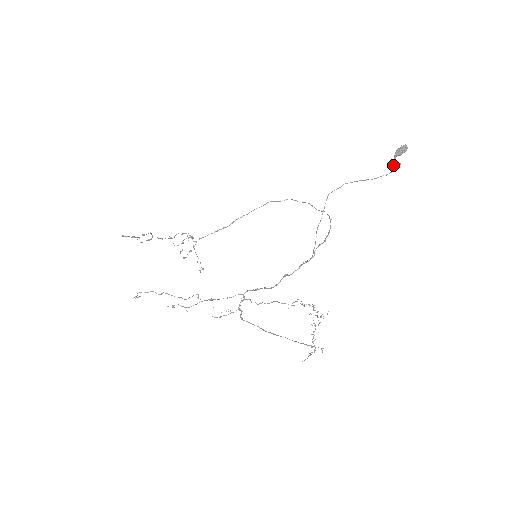
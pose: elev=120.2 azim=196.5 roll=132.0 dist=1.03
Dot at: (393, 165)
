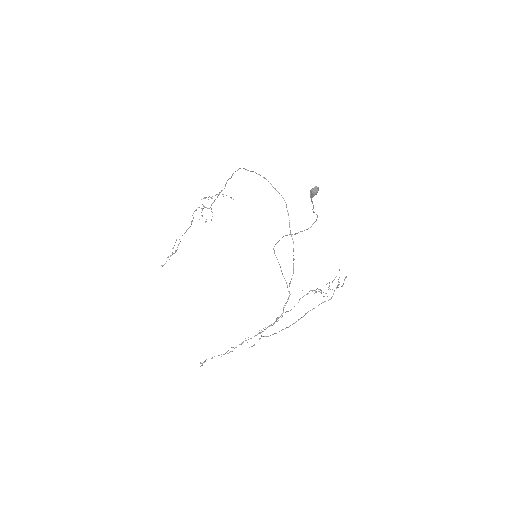
Dot at: occluded
